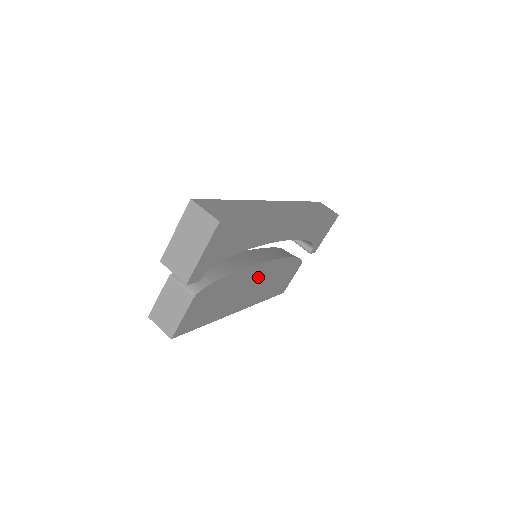
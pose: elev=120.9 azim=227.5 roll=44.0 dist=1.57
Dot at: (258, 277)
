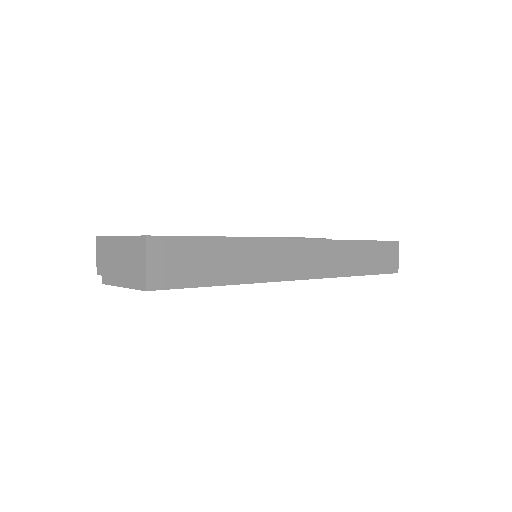
Dot at: occluded
